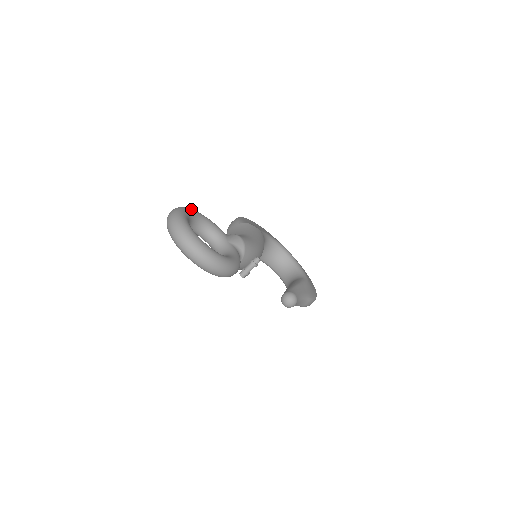
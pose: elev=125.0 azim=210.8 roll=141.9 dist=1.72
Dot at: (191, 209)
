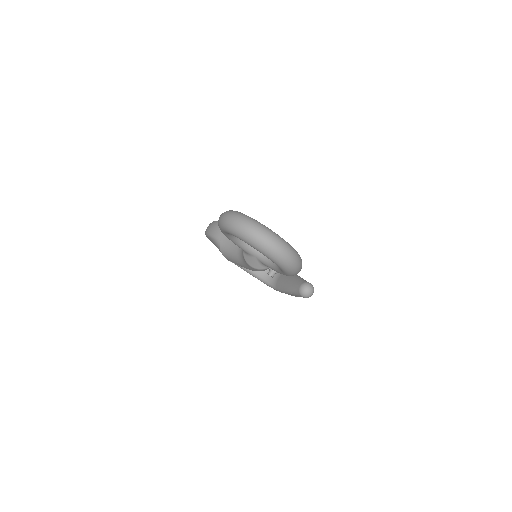
Dot at: occluded
